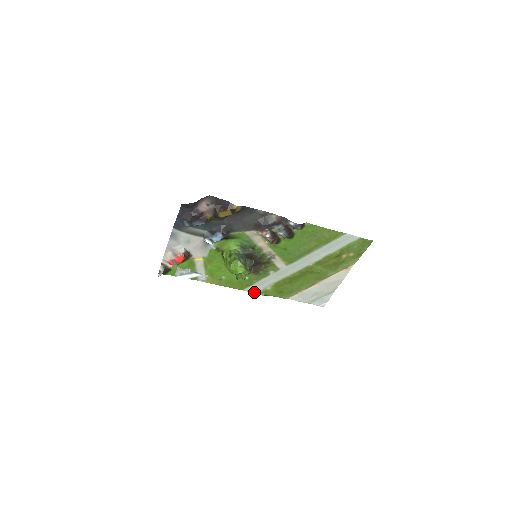
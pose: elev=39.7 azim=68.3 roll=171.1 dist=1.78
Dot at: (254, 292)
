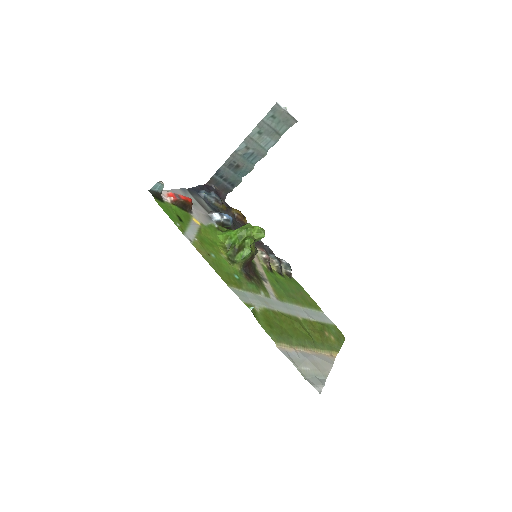
Dot at: (241, 299)
